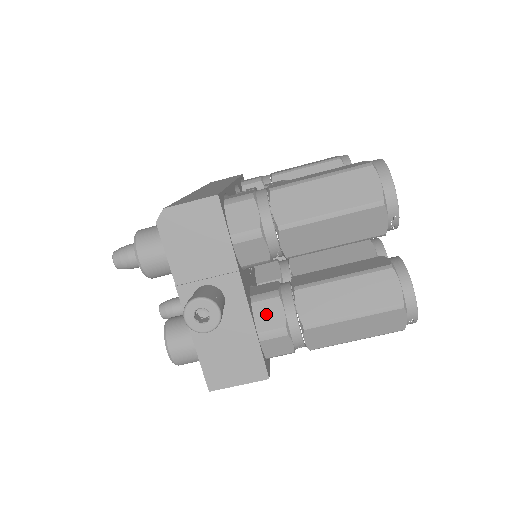
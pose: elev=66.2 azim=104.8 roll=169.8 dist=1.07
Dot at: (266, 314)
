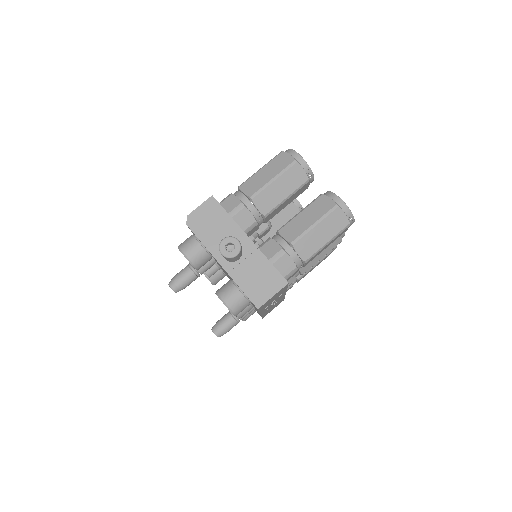
Dot at: (268, 250)
